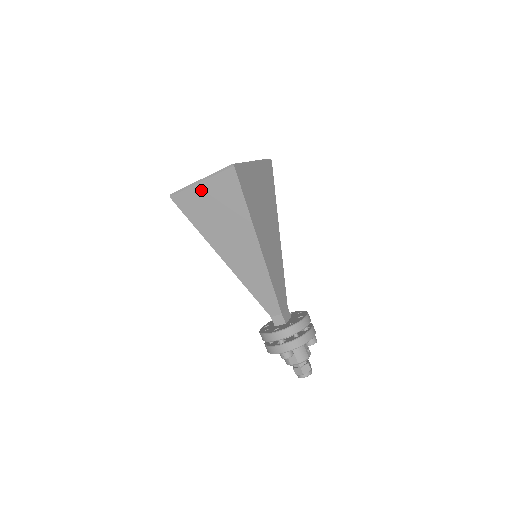
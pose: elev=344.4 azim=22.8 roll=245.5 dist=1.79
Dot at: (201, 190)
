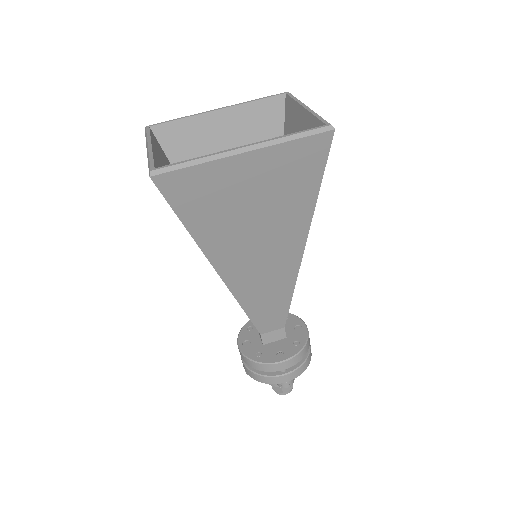
Dot at: occluded
